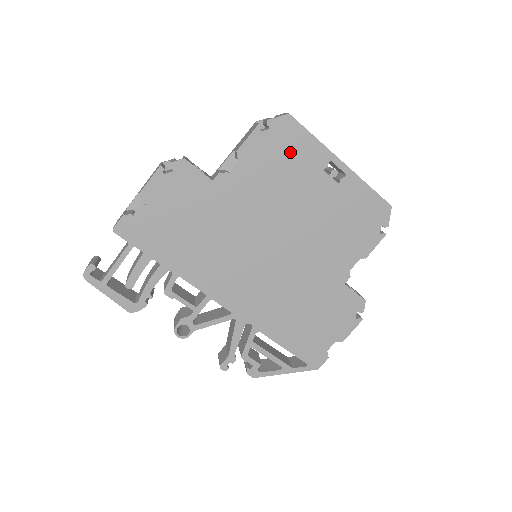
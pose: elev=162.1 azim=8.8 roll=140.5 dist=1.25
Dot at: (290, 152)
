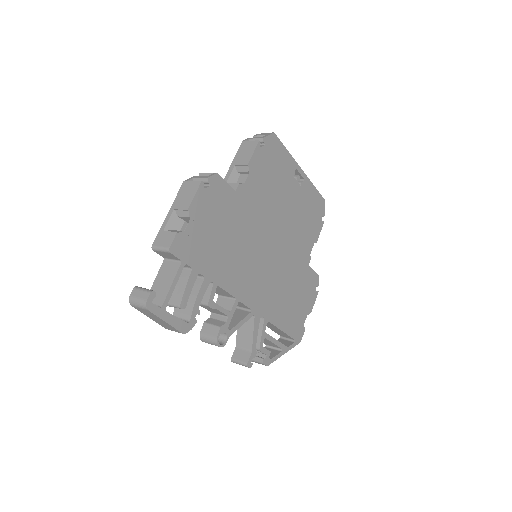
Dot at: (276, 163)
